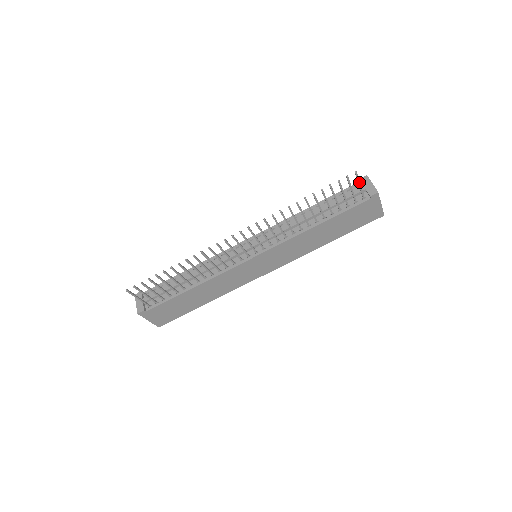
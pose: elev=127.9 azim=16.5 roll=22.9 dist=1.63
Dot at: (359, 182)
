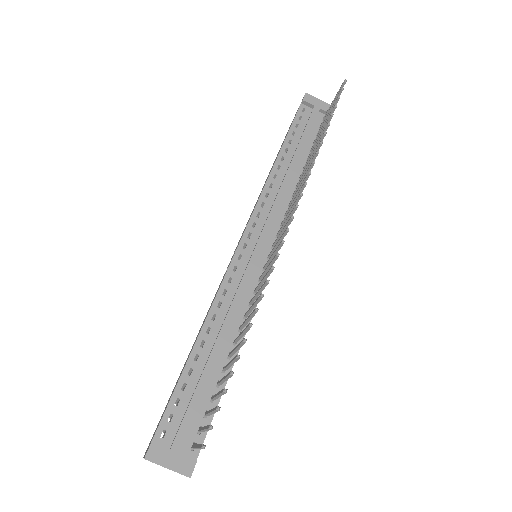
Dot at: occluded
